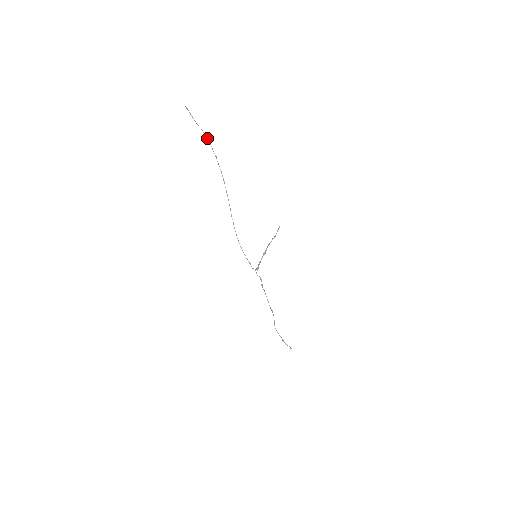
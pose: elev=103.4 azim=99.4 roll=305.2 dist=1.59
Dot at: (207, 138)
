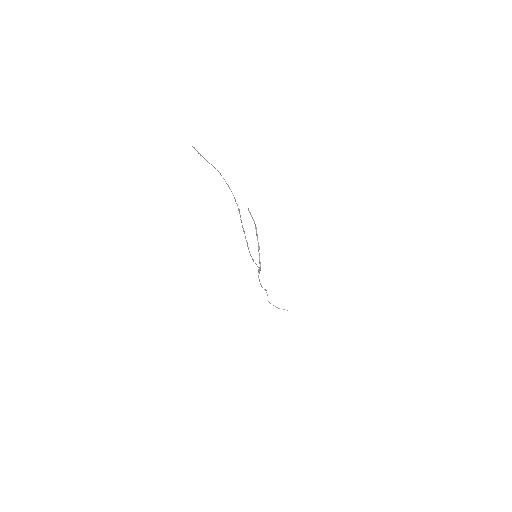
Dot at: (219, 172)
